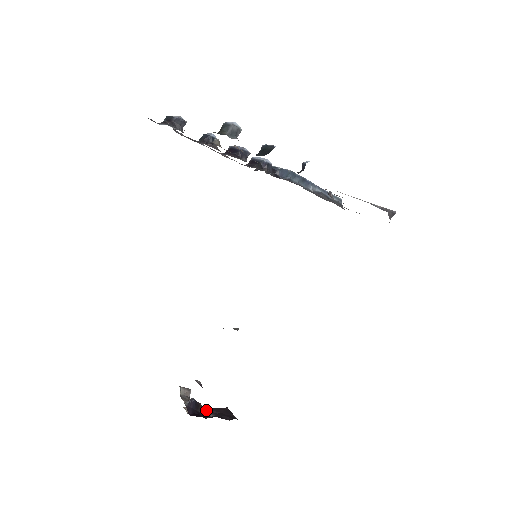
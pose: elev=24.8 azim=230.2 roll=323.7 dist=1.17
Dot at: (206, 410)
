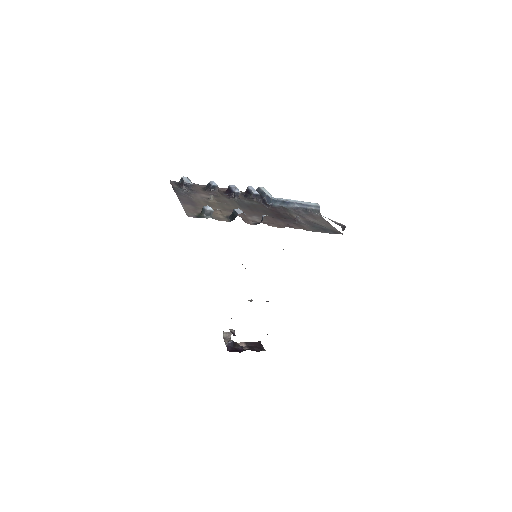
Dot at: (241, 346)
